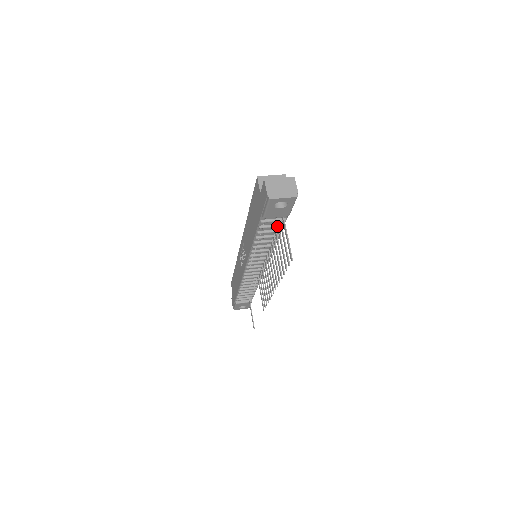
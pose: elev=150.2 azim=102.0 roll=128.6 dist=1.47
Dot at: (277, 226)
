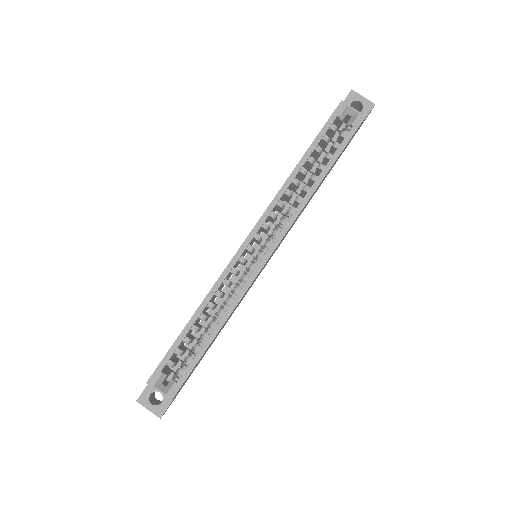
Dot at: occluded
